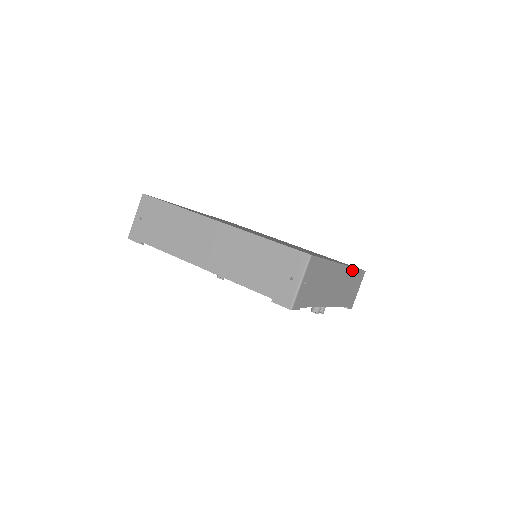
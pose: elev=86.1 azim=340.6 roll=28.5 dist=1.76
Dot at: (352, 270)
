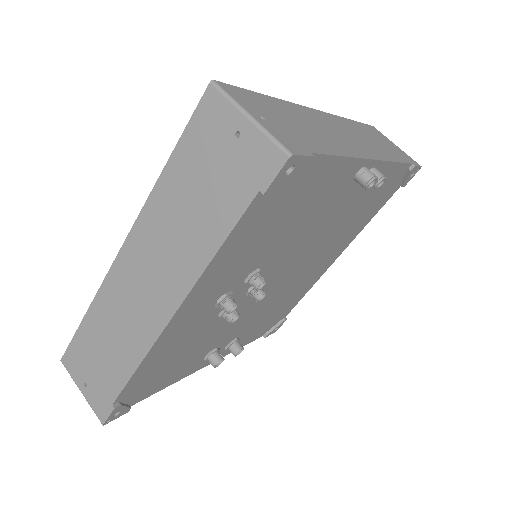
Dot at: (346, 121)
